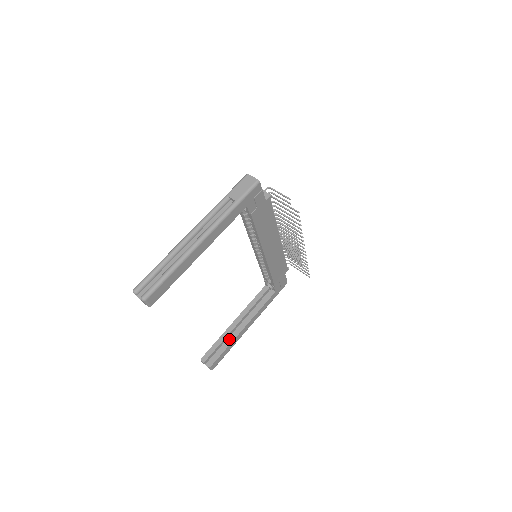
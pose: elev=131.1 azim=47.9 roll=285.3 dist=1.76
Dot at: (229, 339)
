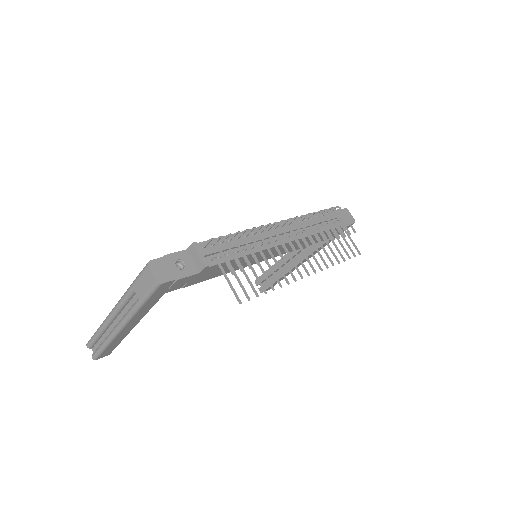
Dot at: (279, 273)
